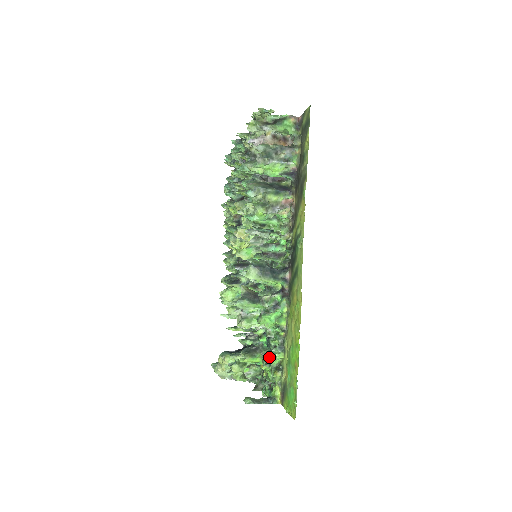
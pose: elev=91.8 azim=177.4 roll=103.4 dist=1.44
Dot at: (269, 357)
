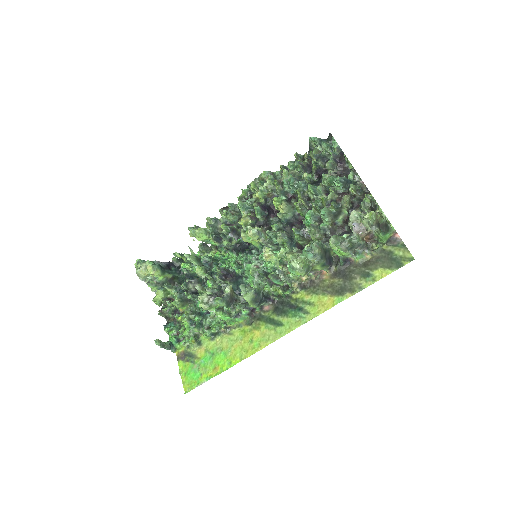
Dot at: (194, 315)
